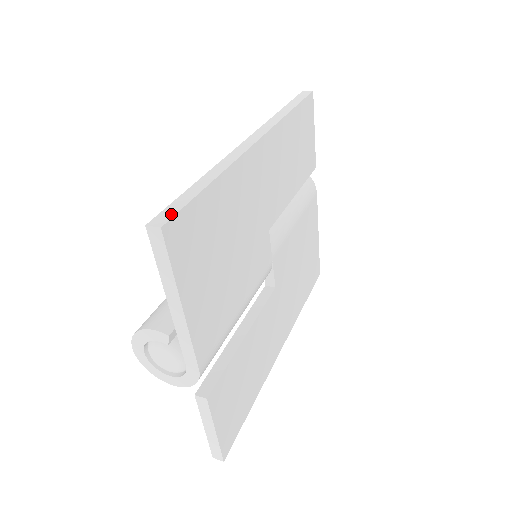
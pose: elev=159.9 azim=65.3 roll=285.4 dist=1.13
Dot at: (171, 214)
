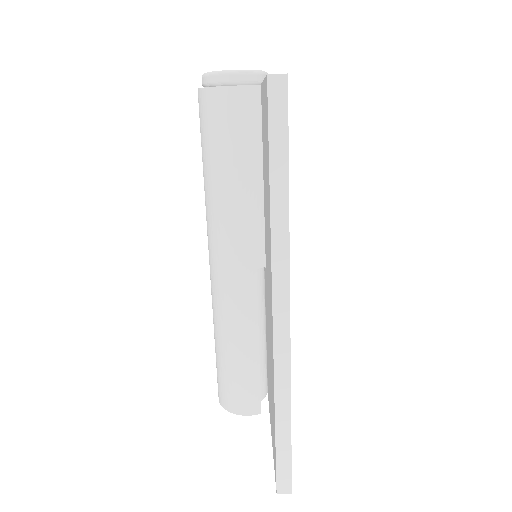
Dot at: (288, 477)
